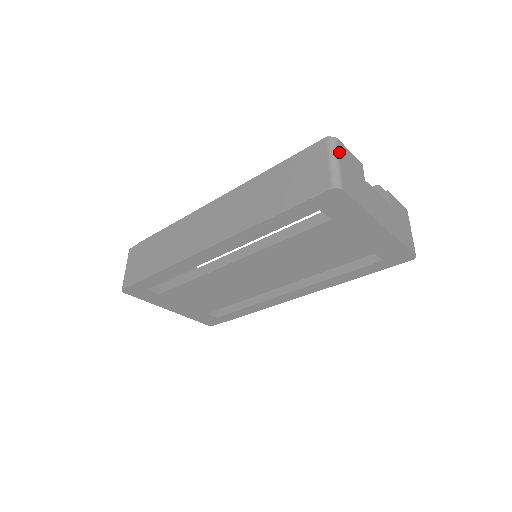
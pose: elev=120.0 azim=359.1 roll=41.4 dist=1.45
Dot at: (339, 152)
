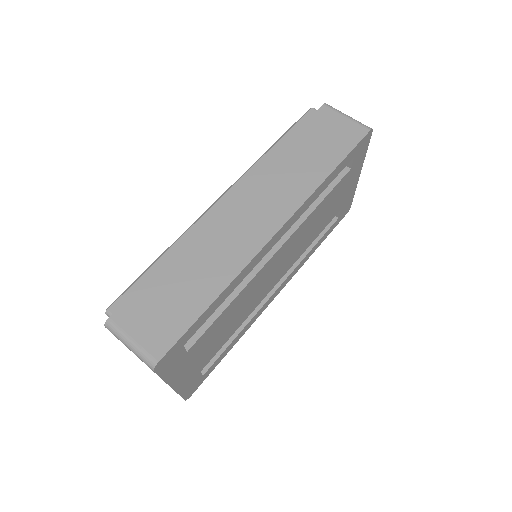
Dot at: occluded
